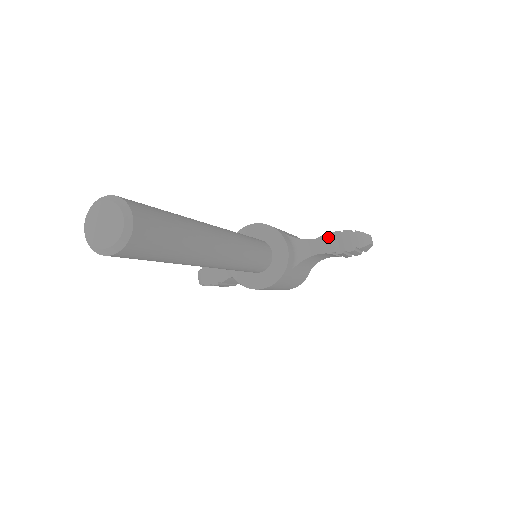
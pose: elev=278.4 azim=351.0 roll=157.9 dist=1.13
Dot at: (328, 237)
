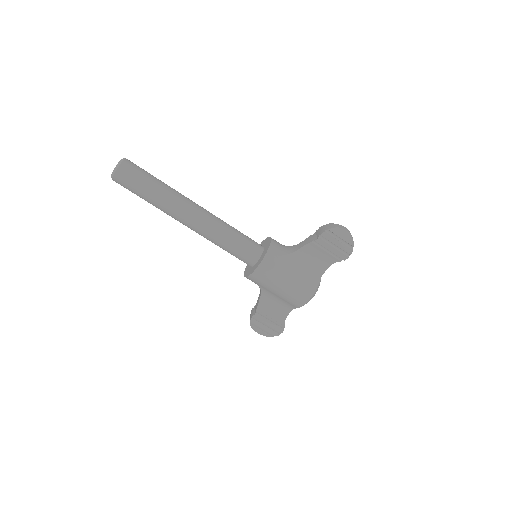
Dot at: (310, 237)
